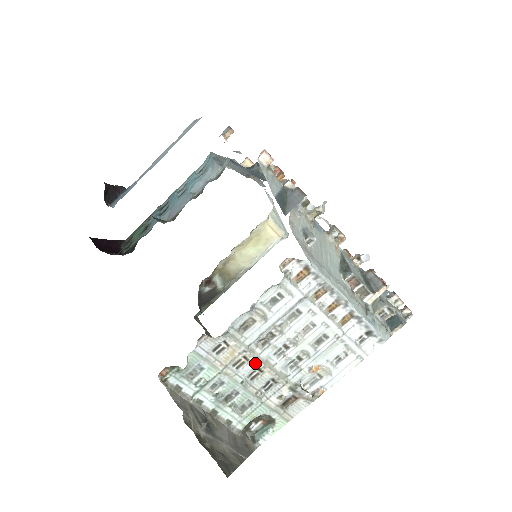
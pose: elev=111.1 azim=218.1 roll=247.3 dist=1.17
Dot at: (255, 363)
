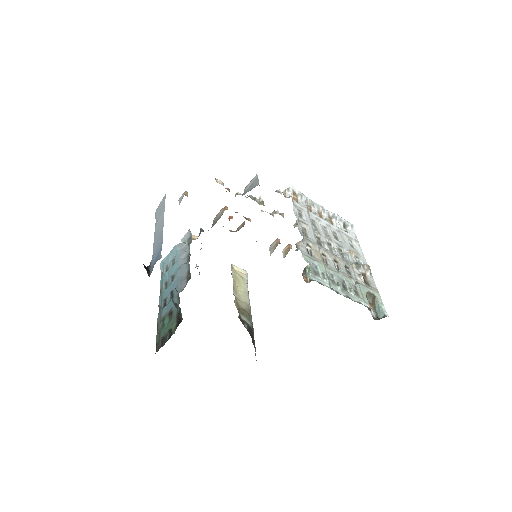
Dot at: (330, 256)
